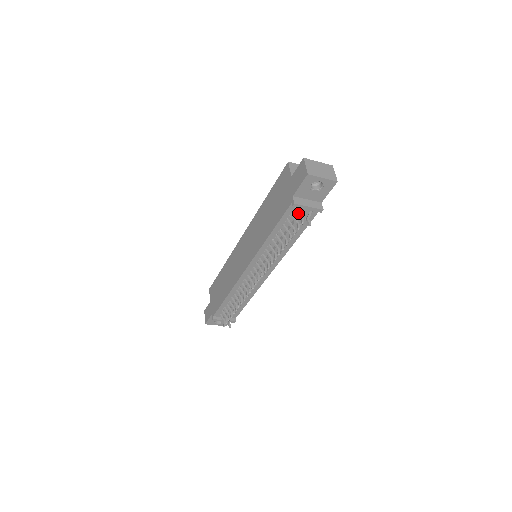
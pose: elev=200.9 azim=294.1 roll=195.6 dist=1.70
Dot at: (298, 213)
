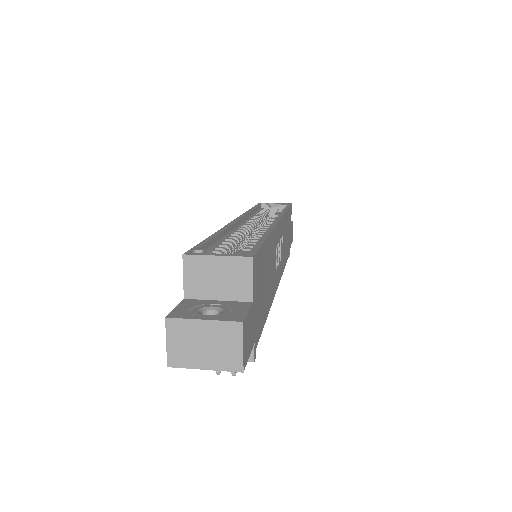
Dot at: occluded
